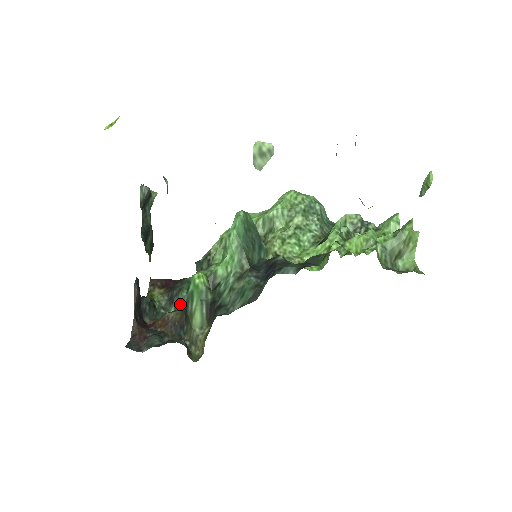
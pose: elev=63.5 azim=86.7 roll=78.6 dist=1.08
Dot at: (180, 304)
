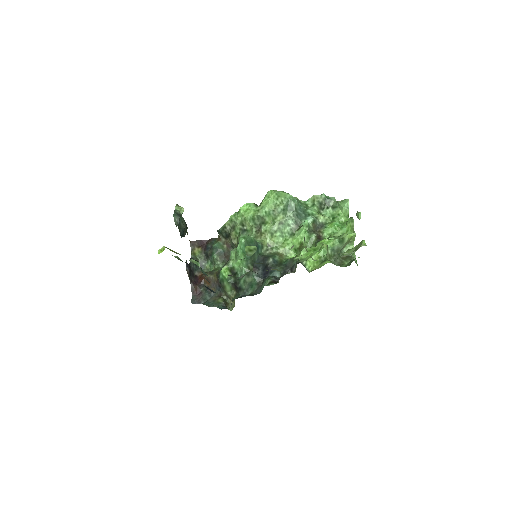
Dot at: (214, 262)
